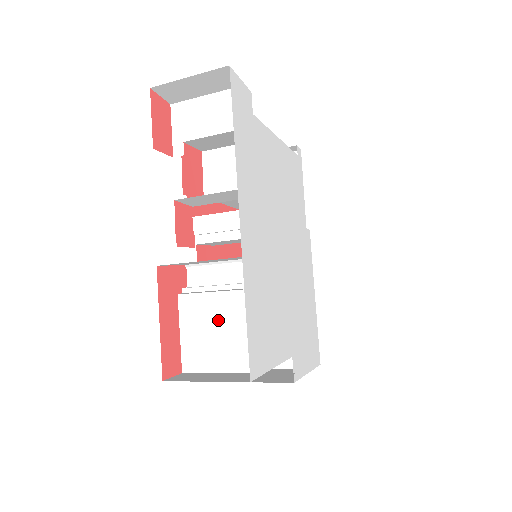
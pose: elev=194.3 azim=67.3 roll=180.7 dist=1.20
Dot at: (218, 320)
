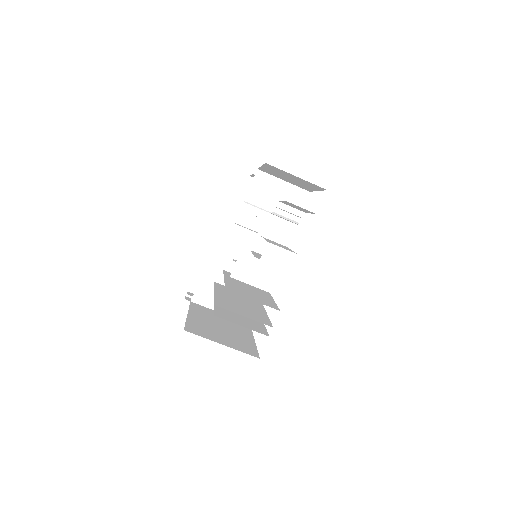
Dot at: occluded
